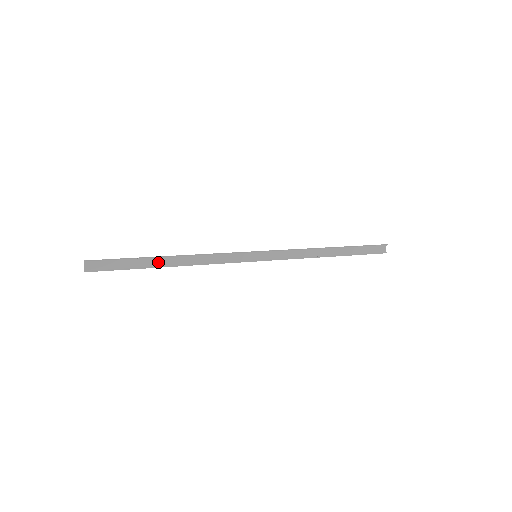
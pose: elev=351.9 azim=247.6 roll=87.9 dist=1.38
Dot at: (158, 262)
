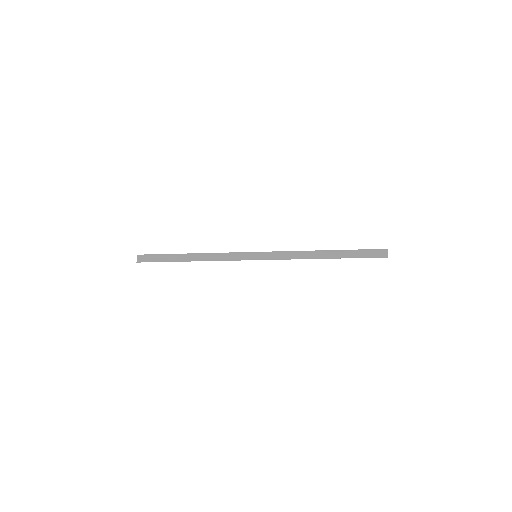
Dot at: (183, 258)
